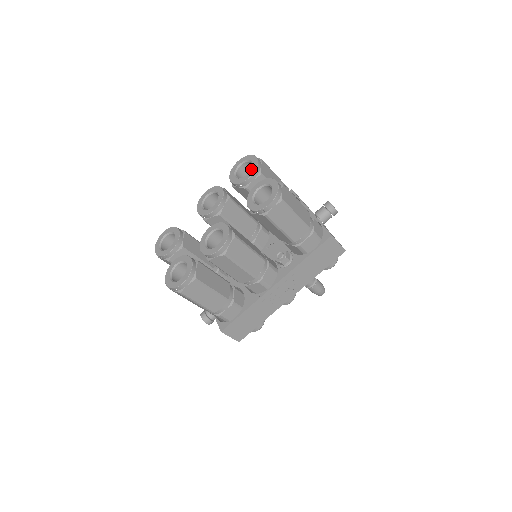
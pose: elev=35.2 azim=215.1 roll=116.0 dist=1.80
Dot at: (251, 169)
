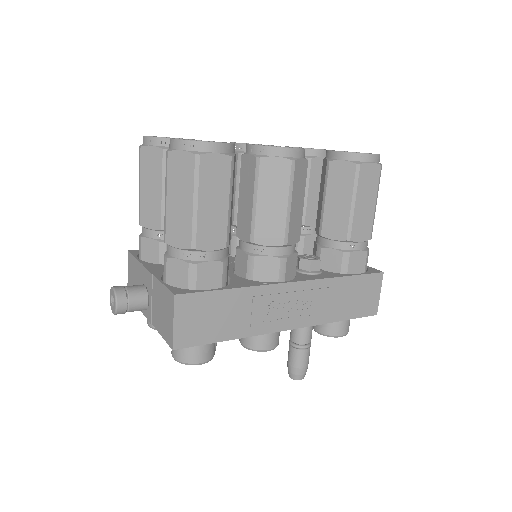
Dot at: occluded
